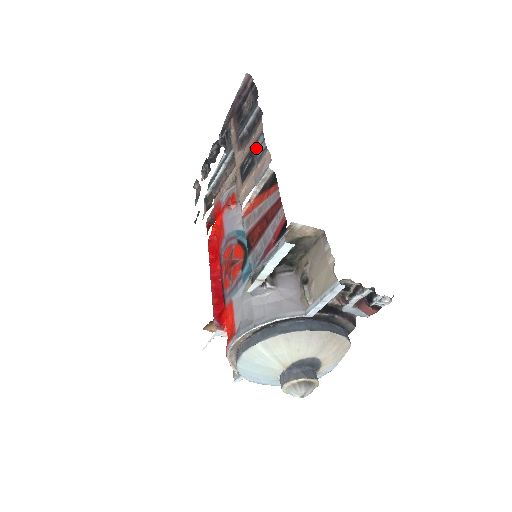
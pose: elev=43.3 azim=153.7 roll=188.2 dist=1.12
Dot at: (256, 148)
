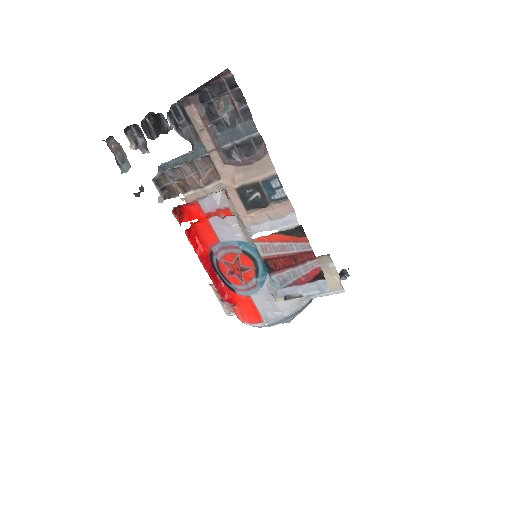
Dot at: (267, 187)
